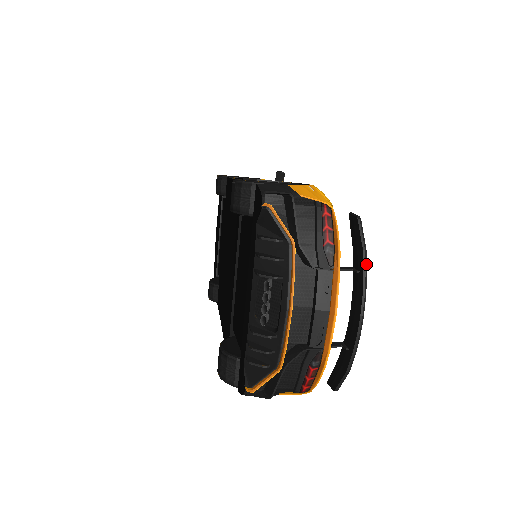
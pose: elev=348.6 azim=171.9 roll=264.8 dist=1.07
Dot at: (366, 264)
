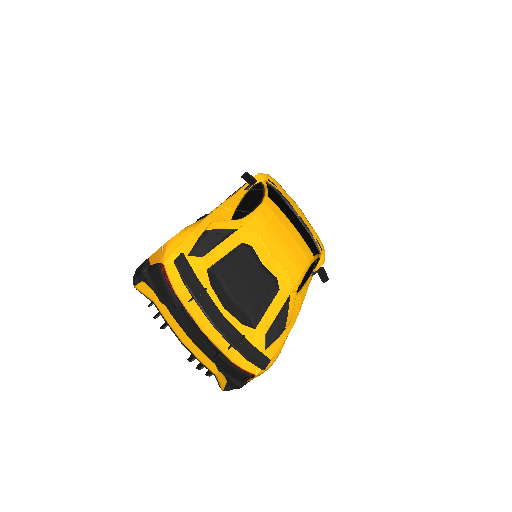
Dot at: (191, 293)
